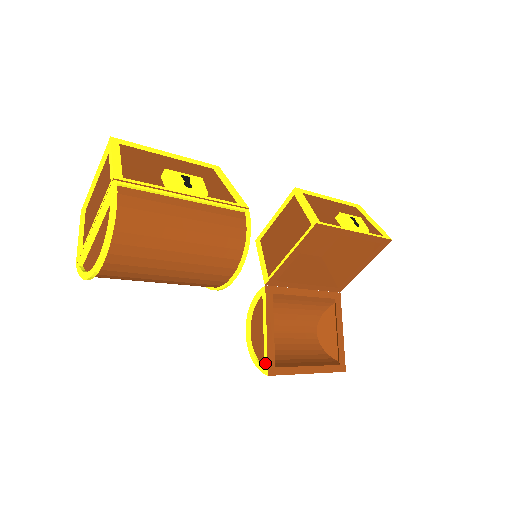
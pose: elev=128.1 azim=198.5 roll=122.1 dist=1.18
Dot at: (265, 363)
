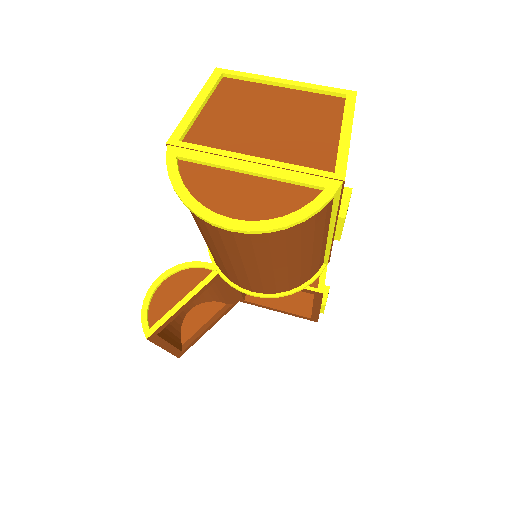
Dot at: (155, 326)
